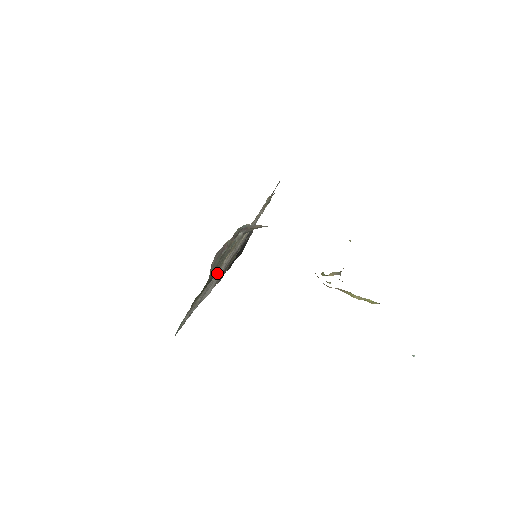
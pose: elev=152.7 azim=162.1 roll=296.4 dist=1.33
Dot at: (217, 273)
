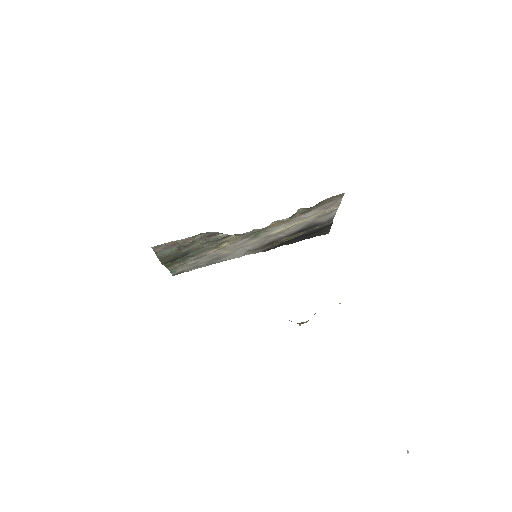
Dot at: (224, 250)
